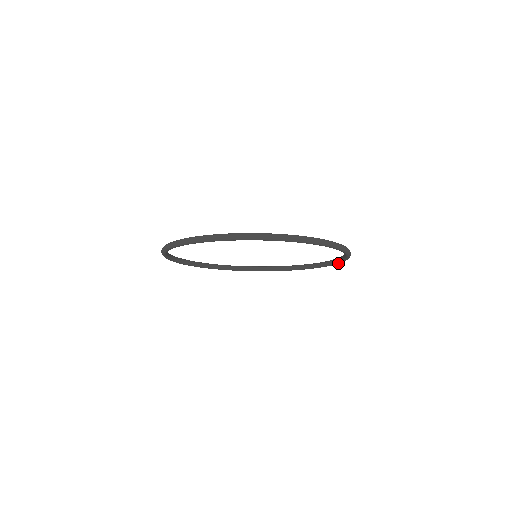
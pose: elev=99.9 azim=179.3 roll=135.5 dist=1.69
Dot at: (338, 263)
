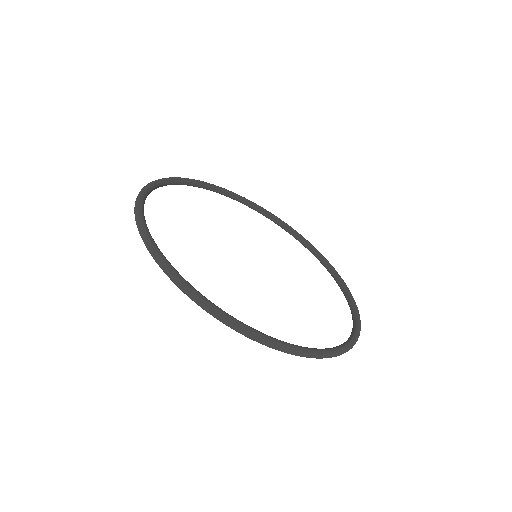
Dot at: occluded
